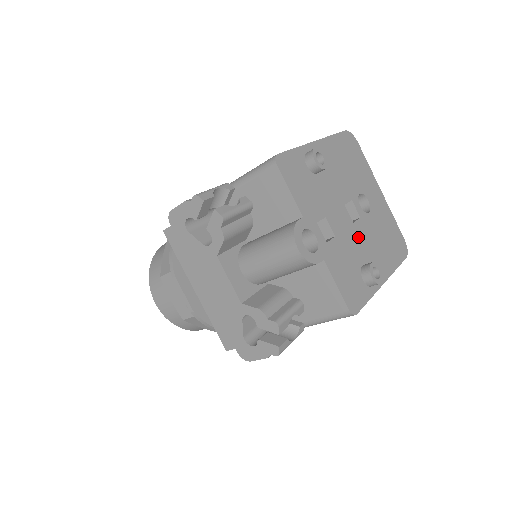
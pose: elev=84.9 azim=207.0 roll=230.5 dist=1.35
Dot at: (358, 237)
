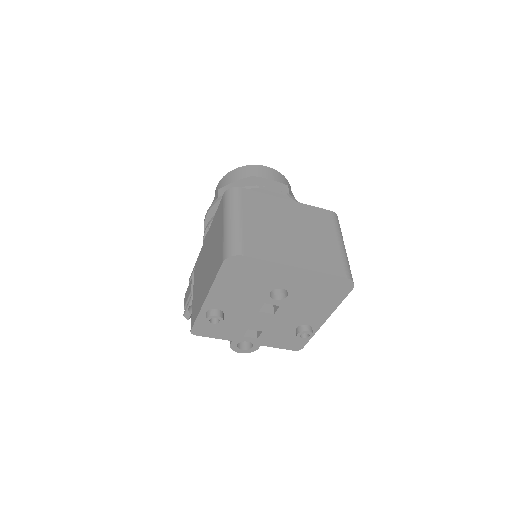
Dot at: (284, 318)
